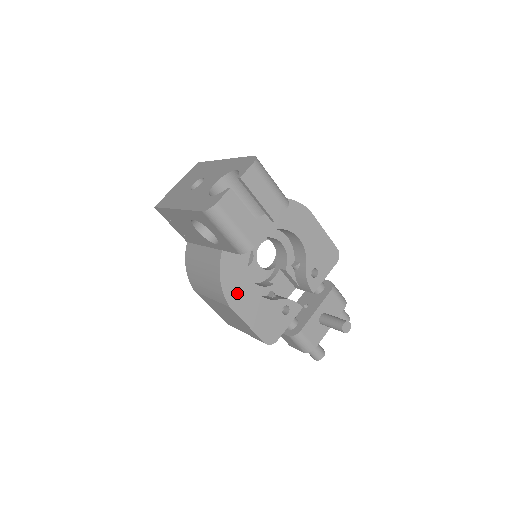
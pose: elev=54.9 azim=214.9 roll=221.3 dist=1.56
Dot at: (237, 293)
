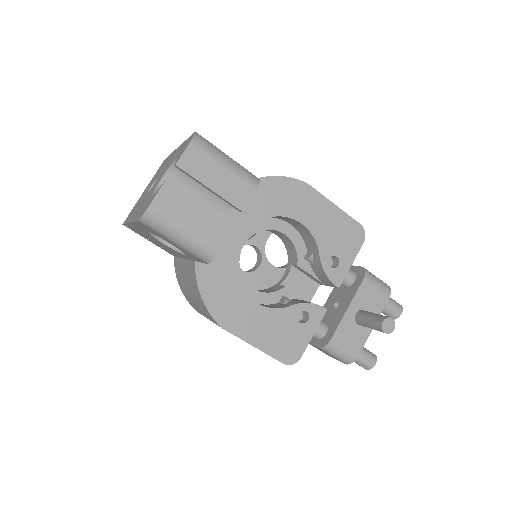
Dot at: (229, 310)
